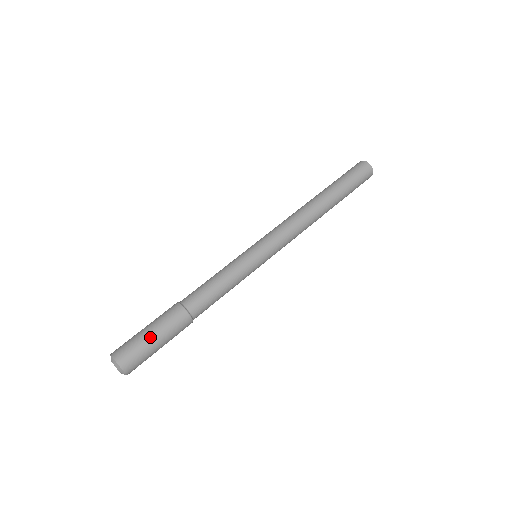
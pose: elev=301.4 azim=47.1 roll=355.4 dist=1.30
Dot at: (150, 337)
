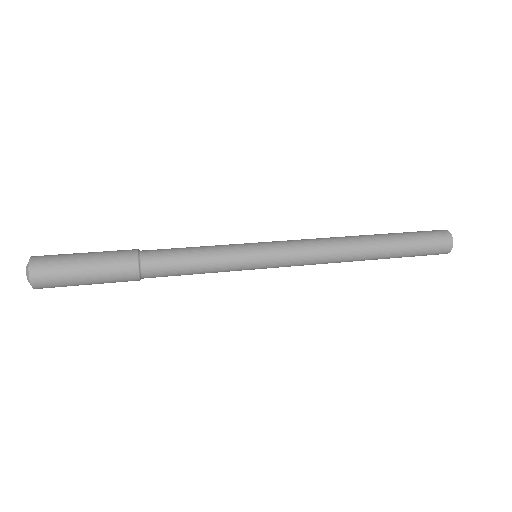
Dot at: (82, 253)
